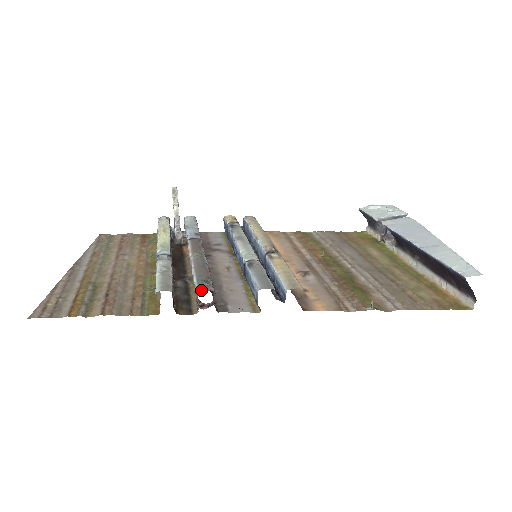
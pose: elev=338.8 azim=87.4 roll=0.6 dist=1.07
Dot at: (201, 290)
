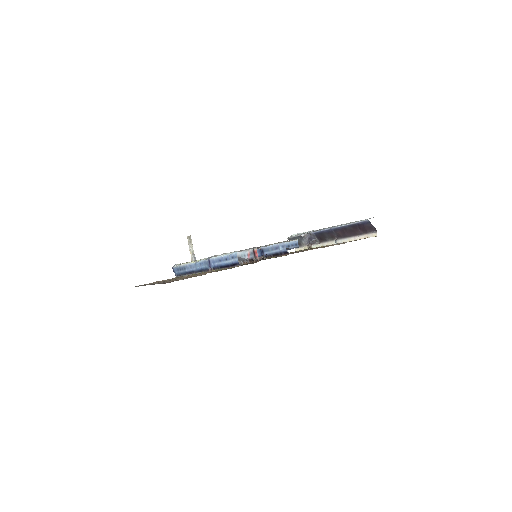
Dot at: (247, 262)
